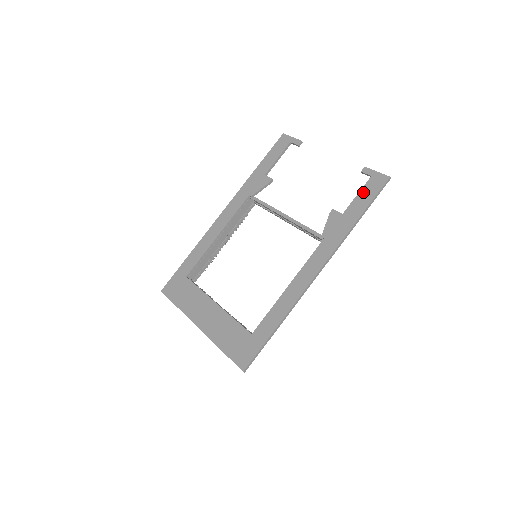
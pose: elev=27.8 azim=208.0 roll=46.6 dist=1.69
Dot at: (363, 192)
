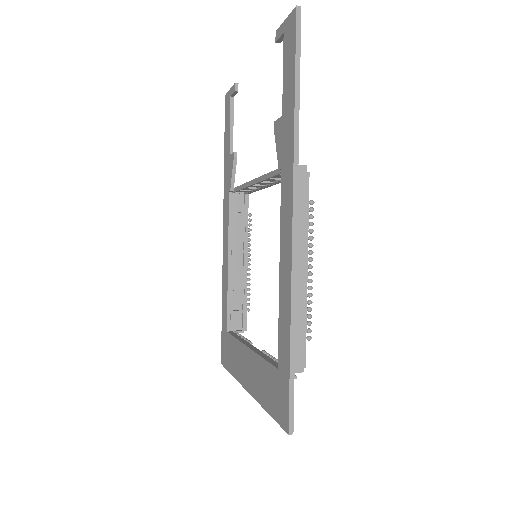
Dot at: (285, 63)
